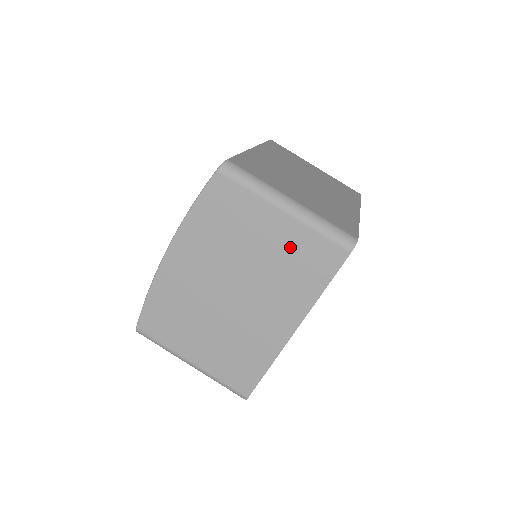
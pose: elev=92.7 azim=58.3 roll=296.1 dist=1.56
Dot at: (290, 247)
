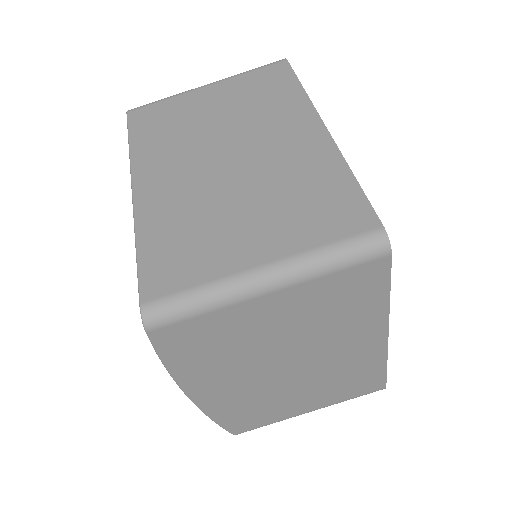
Dot at: (312, 305)
